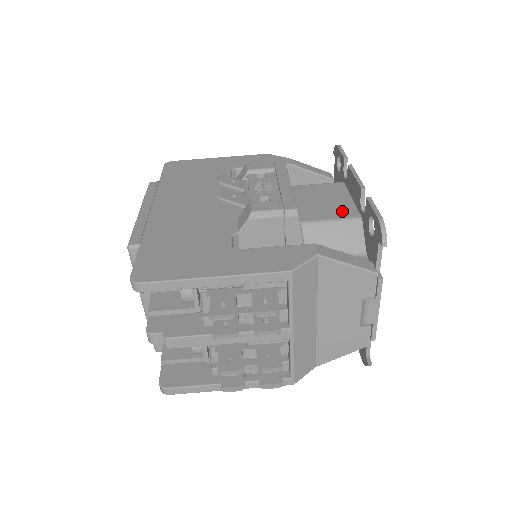
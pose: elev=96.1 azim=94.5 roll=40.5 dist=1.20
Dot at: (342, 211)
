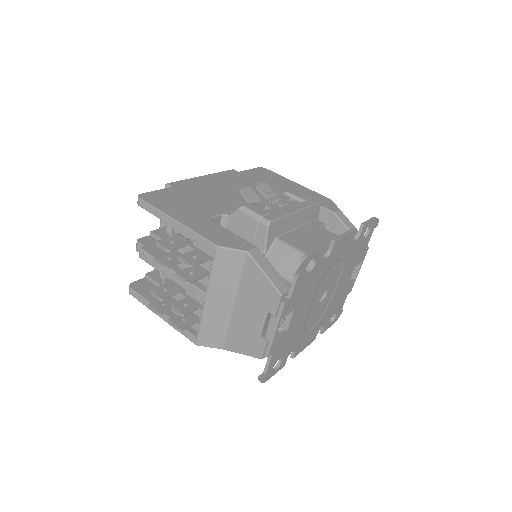
Dot at: occluded
